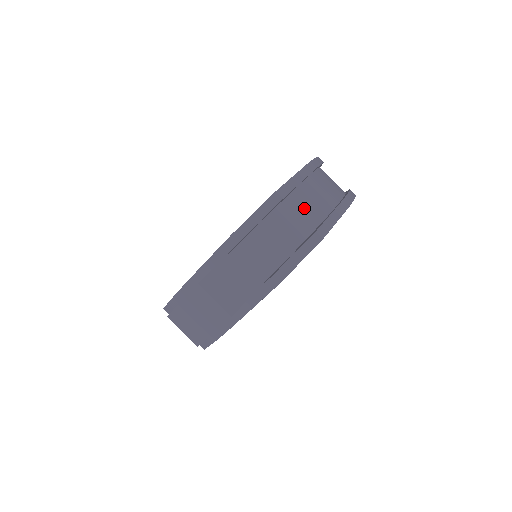
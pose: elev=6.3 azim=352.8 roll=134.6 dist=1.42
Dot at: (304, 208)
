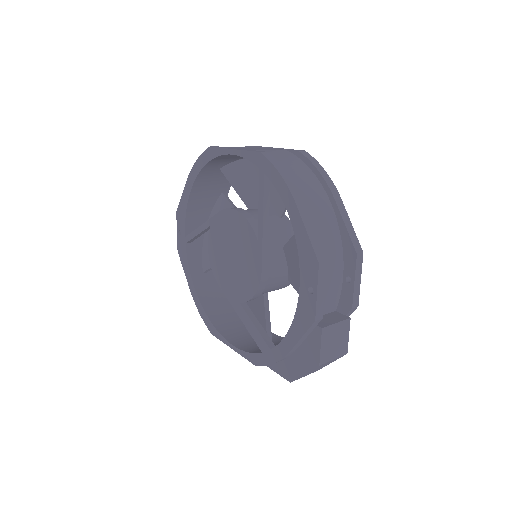
Dot at: (325, 237)
